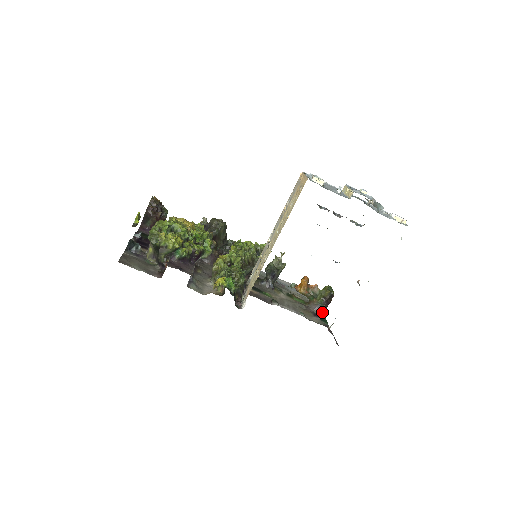
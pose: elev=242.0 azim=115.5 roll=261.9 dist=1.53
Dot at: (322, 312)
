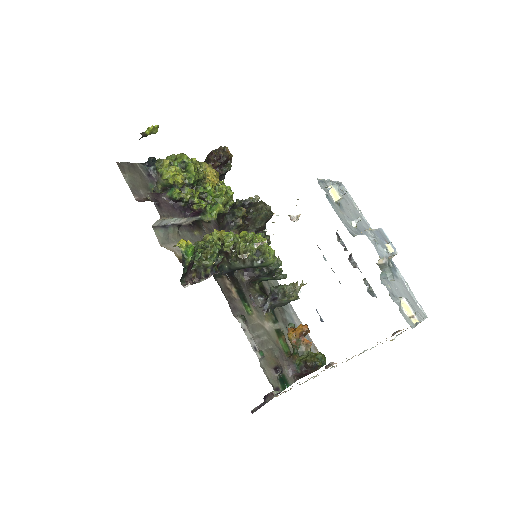
Dot at: (296, 377)
